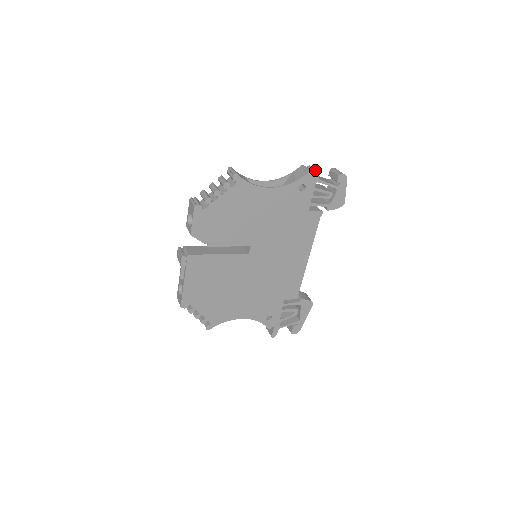
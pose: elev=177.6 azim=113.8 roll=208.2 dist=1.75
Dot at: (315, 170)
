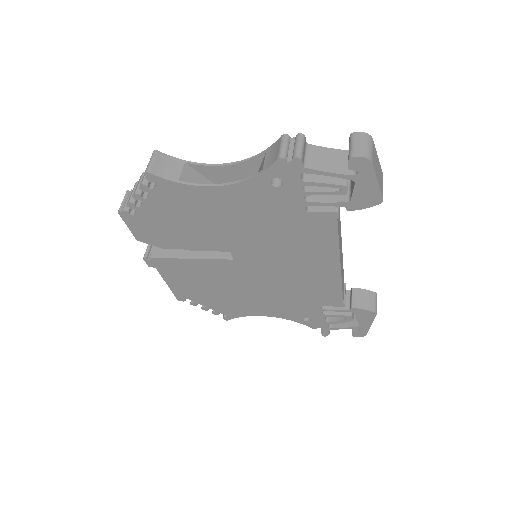
Dot at: (294, 152)
